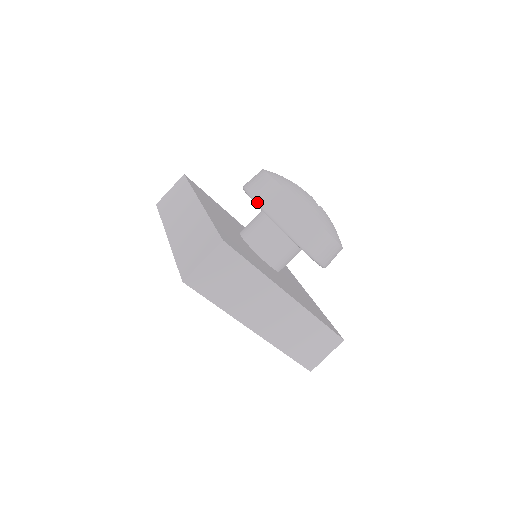
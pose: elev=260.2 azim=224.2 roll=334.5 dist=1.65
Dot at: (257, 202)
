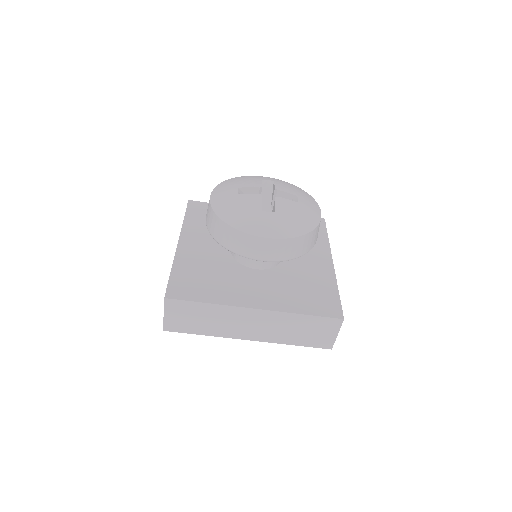
Dot at: occluded
